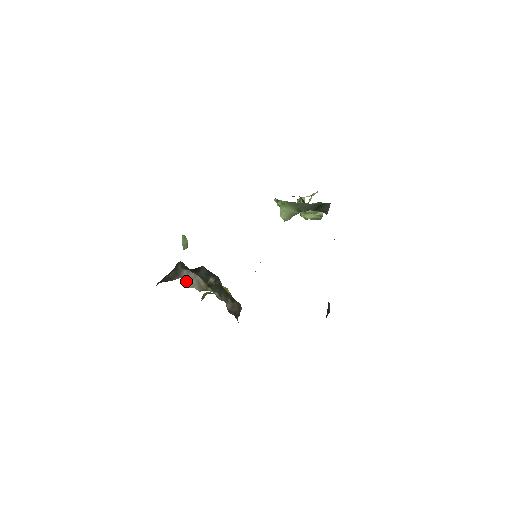
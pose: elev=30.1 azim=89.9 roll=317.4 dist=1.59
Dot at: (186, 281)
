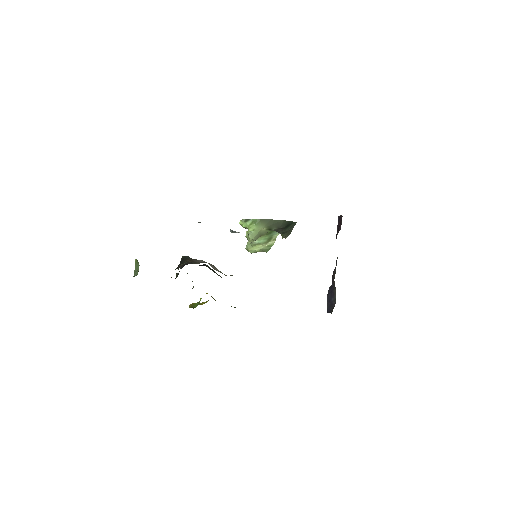
Dot at: occluded
